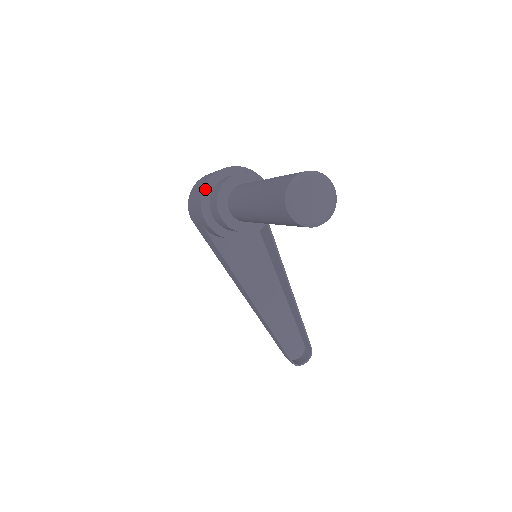
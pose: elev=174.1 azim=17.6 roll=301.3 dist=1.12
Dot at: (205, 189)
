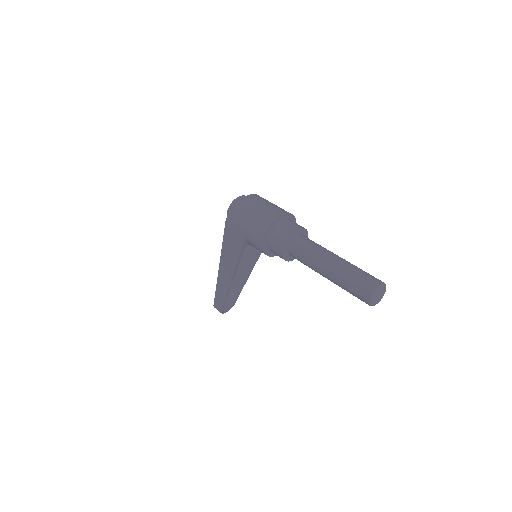
Dot at: (271, 225)
